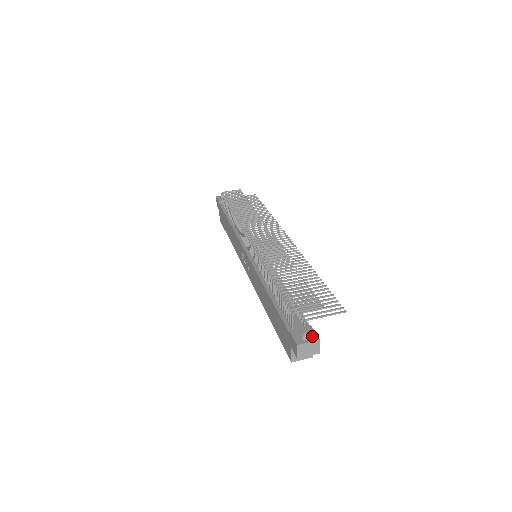
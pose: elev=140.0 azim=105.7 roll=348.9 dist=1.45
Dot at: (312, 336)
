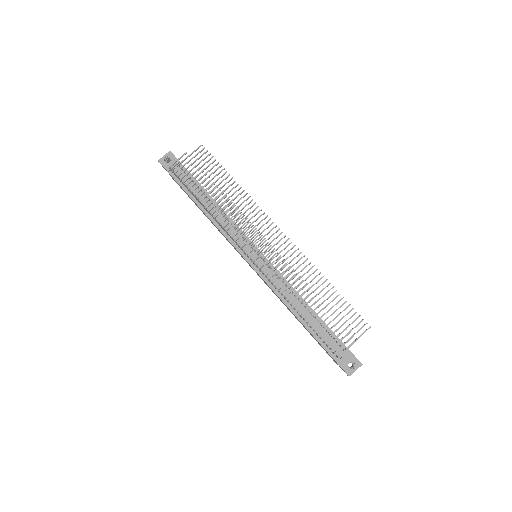
Dot at: (356, 363)
